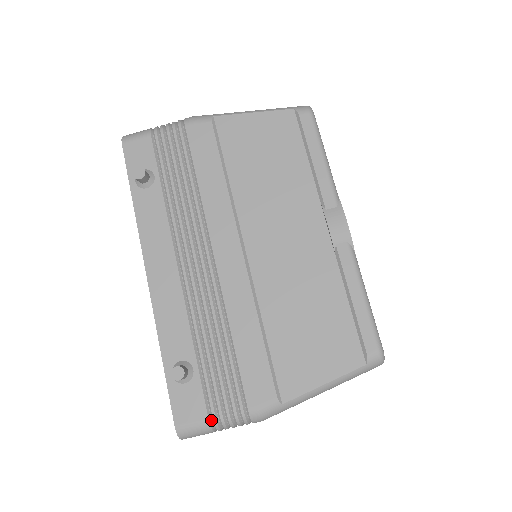
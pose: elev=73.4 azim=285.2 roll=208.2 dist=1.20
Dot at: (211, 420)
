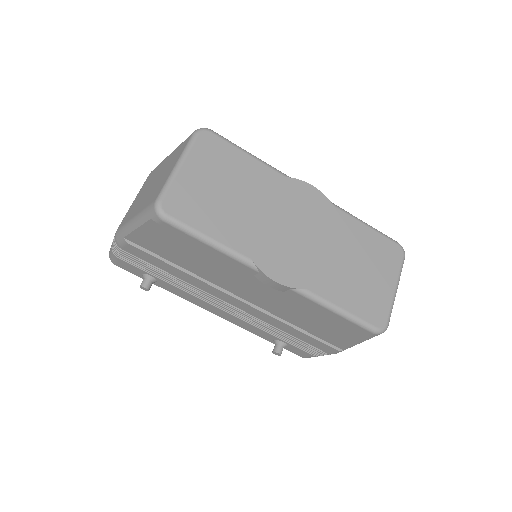
Dot at: (315, 355)
